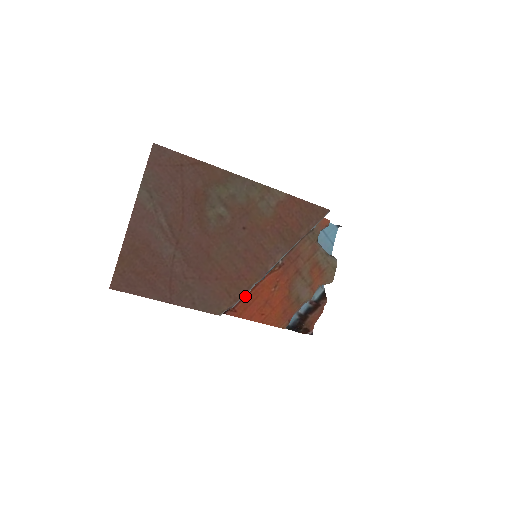
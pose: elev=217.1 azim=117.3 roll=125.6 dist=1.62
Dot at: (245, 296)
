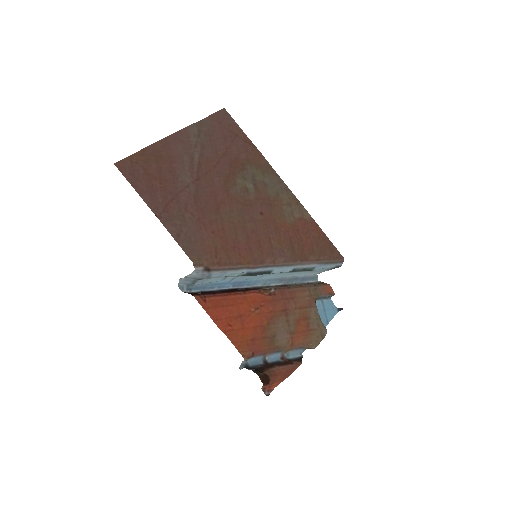
Dot at: (222, 294)
